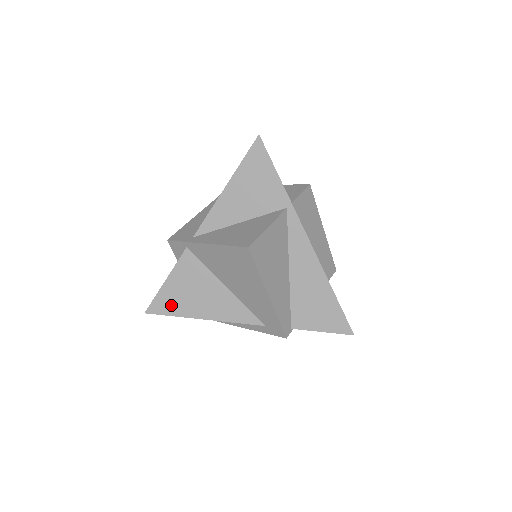
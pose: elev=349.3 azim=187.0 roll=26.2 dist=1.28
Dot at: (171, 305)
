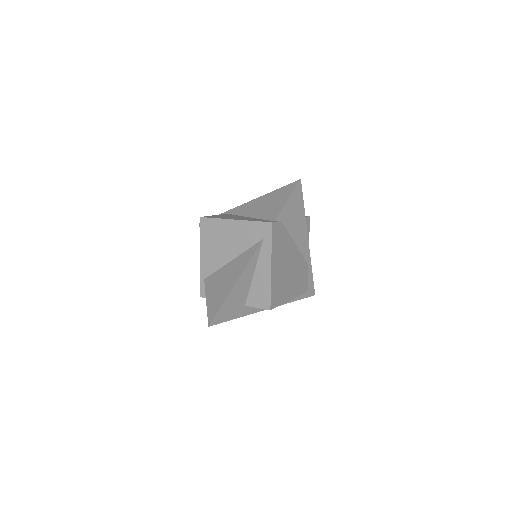
Dot at: (217, 304)
